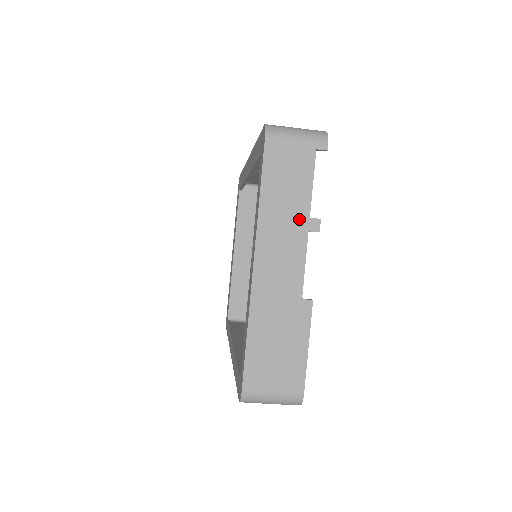
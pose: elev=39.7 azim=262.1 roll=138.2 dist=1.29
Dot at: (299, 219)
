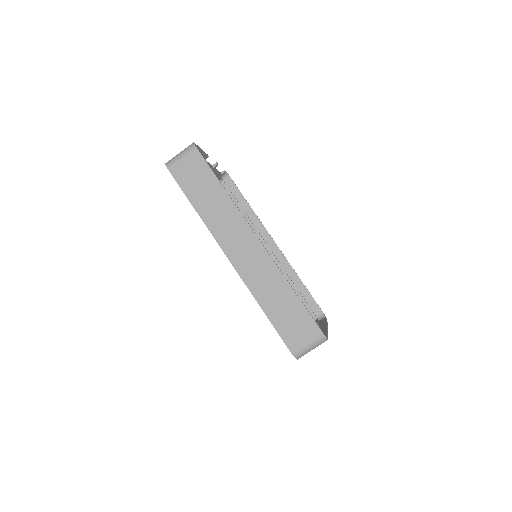
Dot at: occluded
